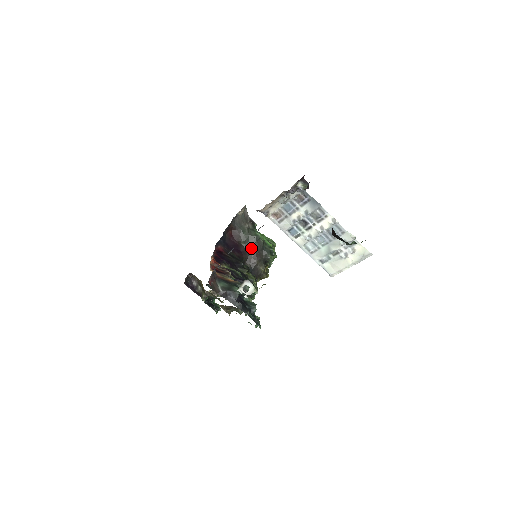
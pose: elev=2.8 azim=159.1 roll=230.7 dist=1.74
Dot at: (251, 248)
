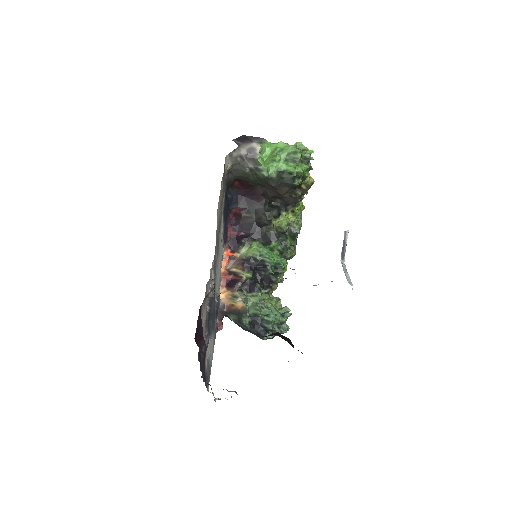
Dot at: (268, 187)
